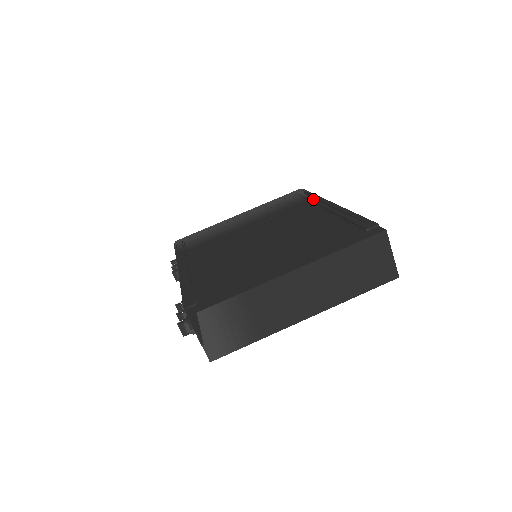
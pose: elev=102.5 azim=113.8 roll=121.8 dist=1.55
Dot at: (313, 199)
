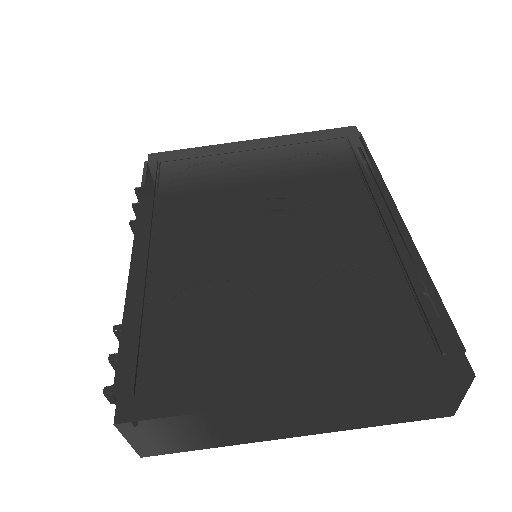
Dot at: (371, 179)
